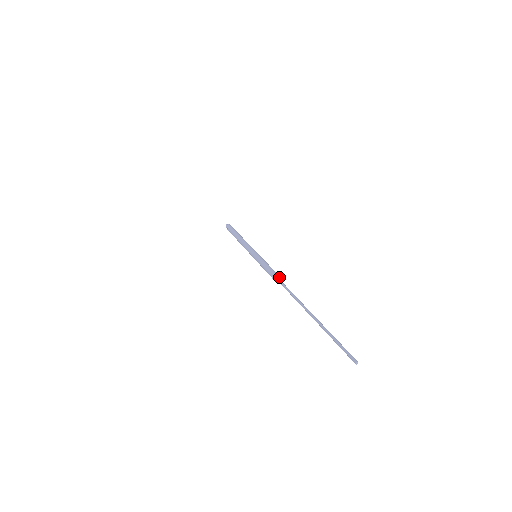
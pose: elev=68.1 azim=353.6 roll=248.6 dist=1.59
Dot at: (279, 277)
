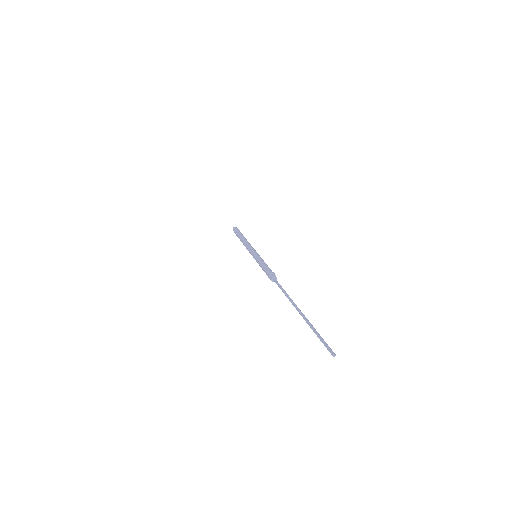
Dot at: (272, 275)
